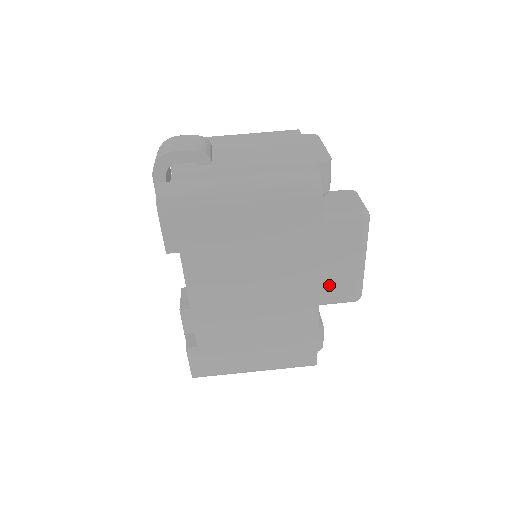
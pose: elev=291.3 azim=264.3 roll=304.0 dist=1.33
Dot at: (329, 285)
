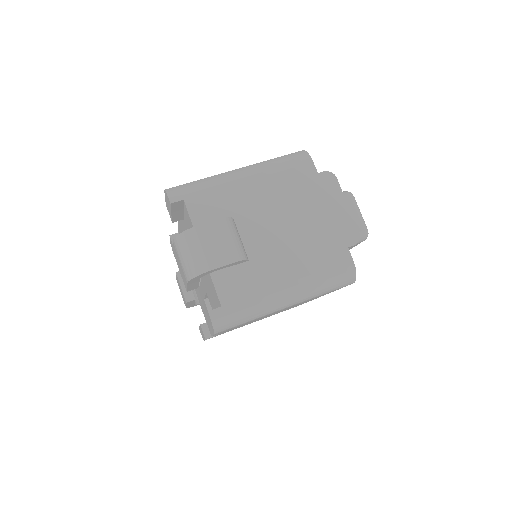
Dot at: occluded
